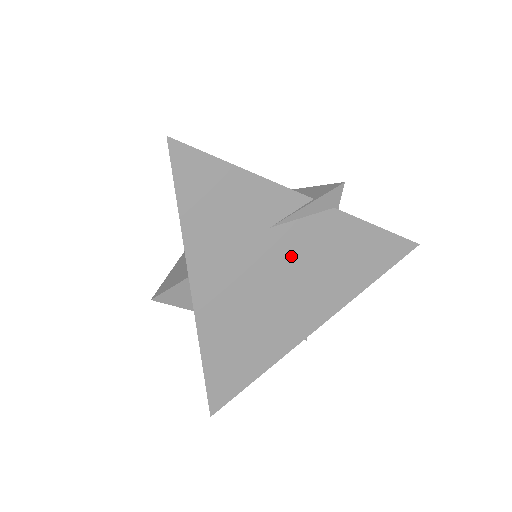
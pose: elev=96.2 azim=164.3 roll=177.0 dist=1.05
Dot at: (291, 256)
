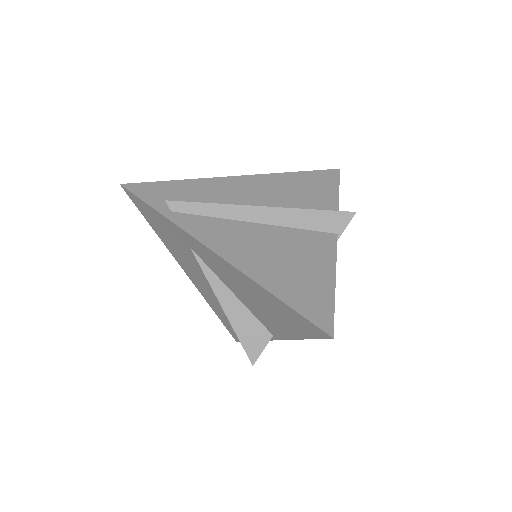
Dot at: occluded
